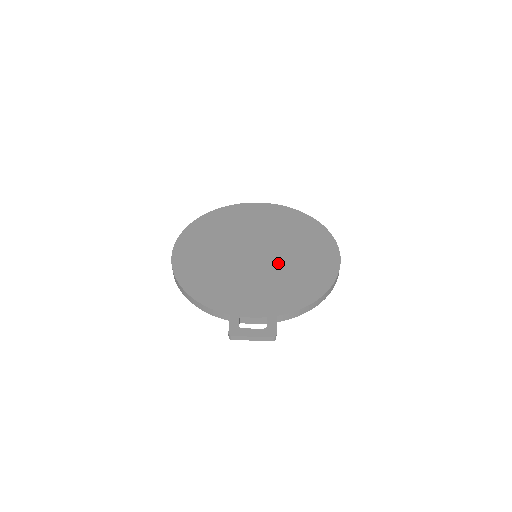
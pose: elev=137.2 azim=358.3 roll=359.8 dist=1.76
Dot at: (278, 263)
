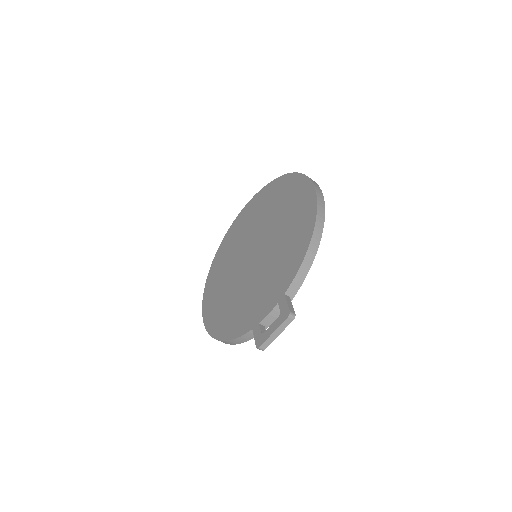
Dot at: (270, 245)
